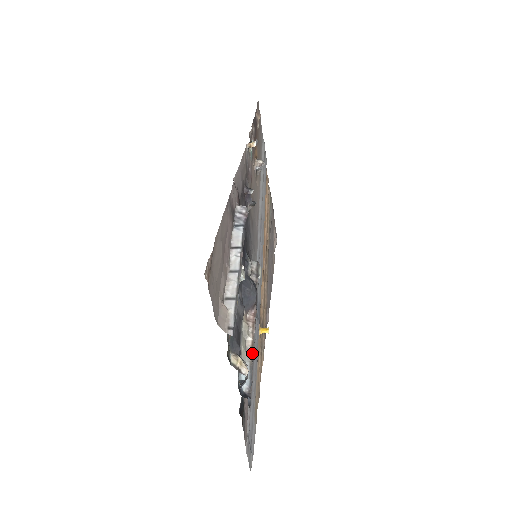
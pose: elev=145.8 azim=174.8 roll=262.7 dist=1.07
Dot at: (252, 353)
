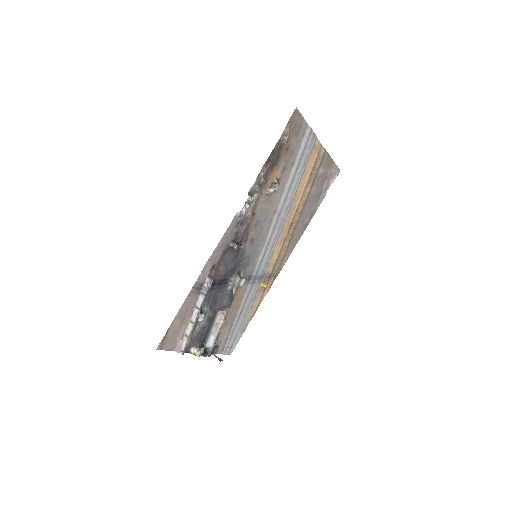
Dot at: (219, 332)
